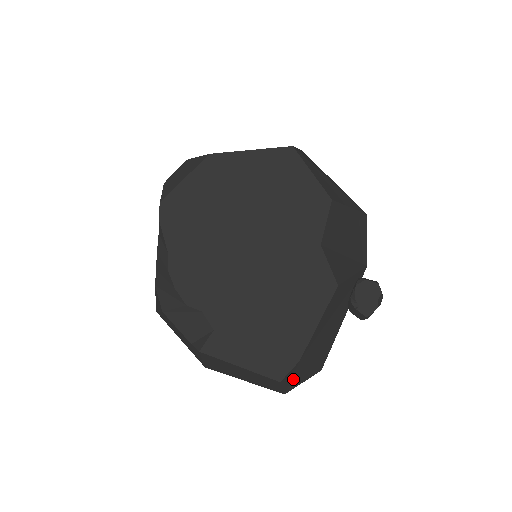
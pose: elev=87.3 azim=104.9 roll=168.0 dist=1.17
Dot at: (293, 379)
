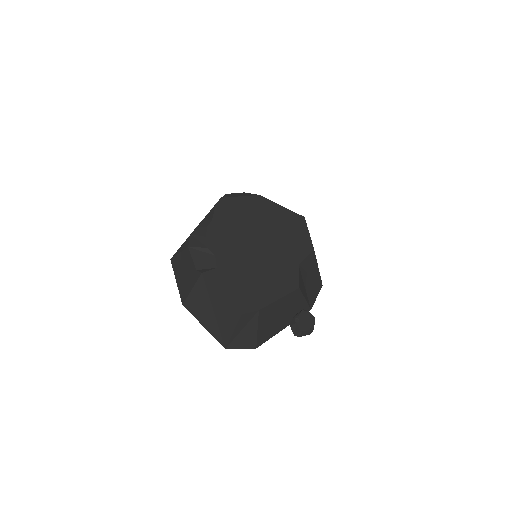
Dot at: (242, 333)
